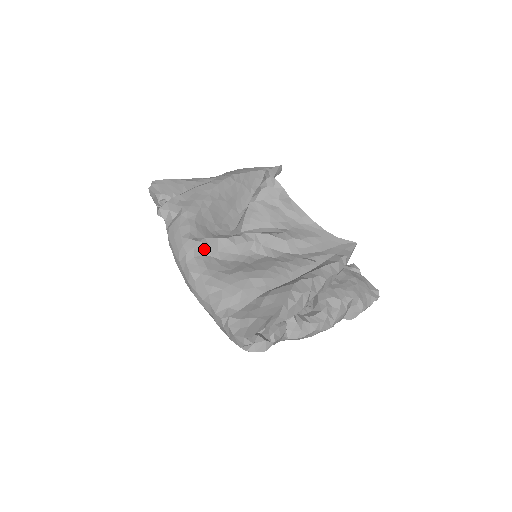
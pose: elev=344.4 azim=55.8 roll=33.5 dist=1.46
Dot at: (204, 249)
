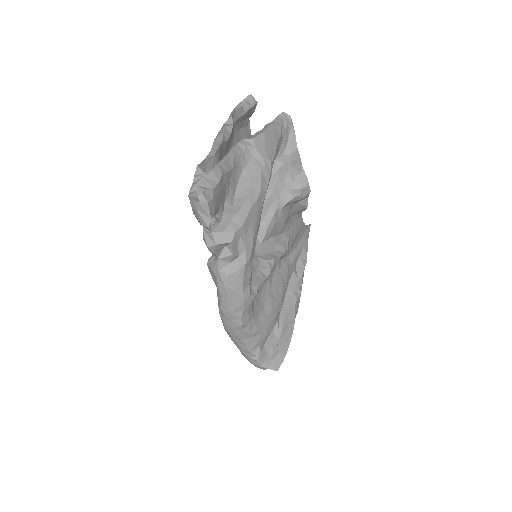
Dot at: occluded
